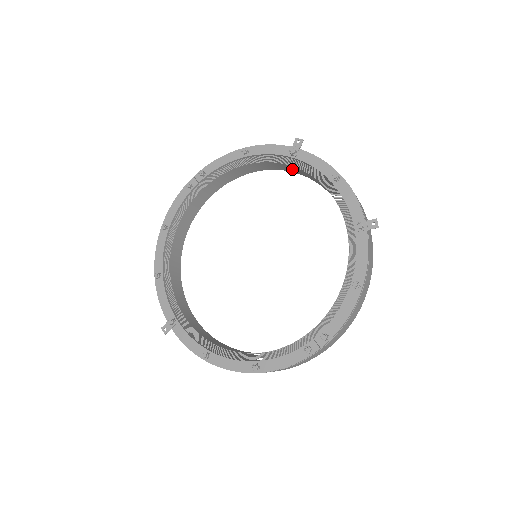
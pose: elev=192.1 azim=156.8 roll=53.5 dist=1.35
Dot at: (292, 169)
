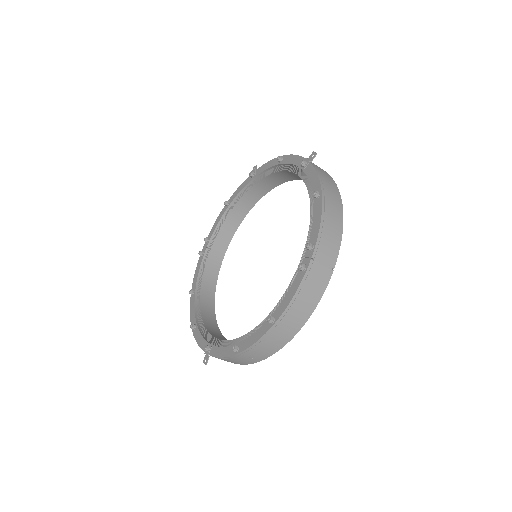
Dot at: (261, 189)
